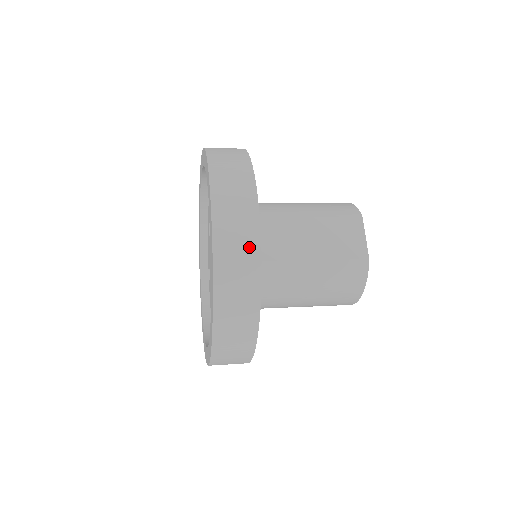
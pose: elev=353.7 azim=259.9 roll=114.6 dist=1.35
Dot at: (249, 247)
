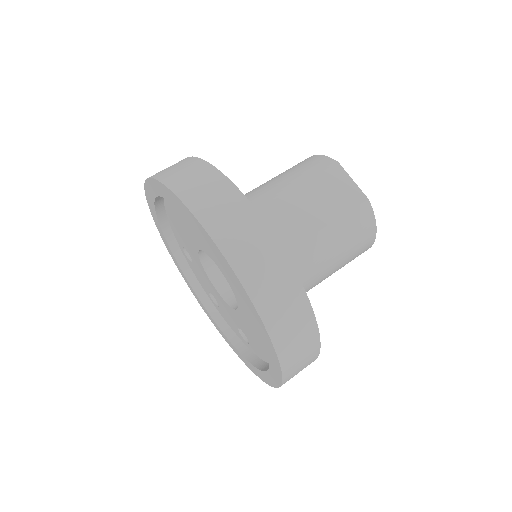
Dot at: (271, 254)
